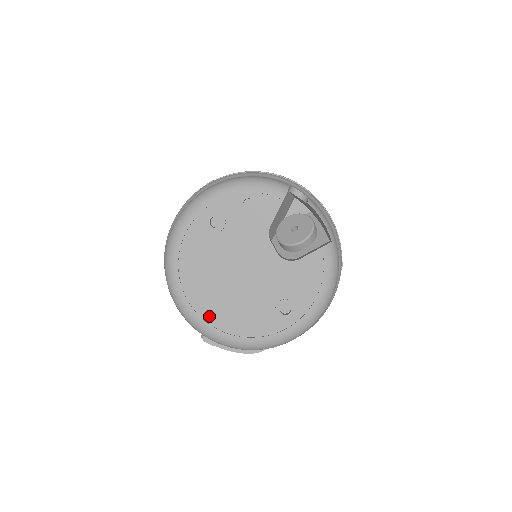
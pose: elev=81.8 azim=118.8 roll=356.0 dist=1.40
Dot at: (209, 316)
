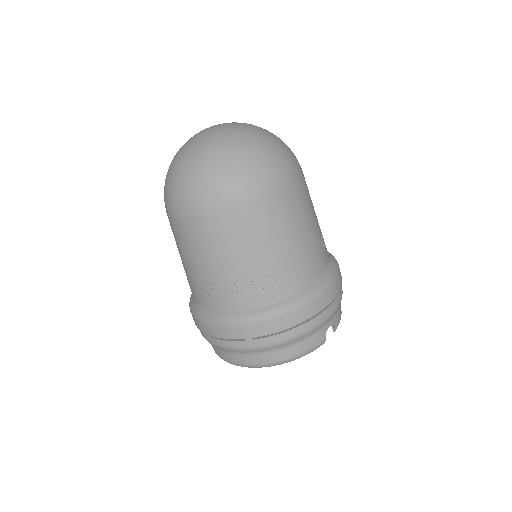
Dot at: occluded
